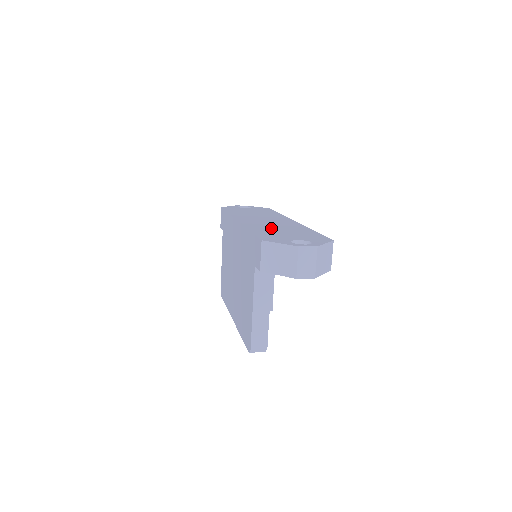
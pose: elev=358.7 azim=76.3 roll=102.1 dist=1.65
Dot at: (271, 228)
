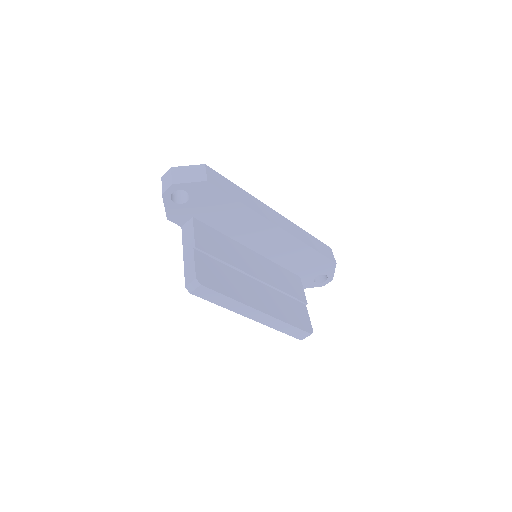
Dot at: occluded
